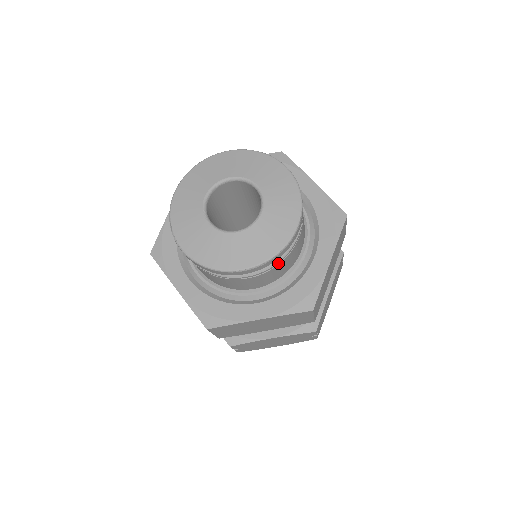
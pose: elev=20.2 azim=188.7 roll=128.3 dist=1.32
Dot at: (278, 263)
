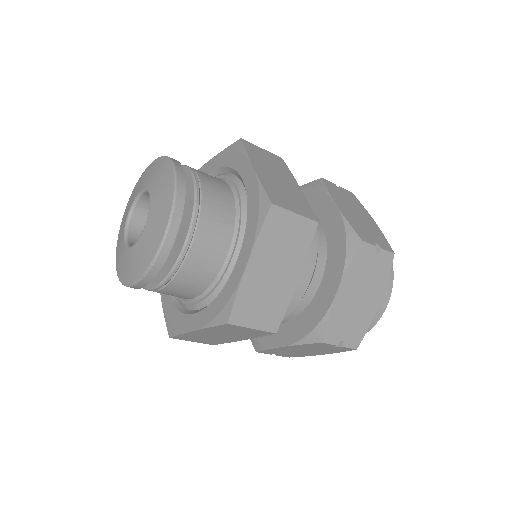
Dot at: (173, 274)
